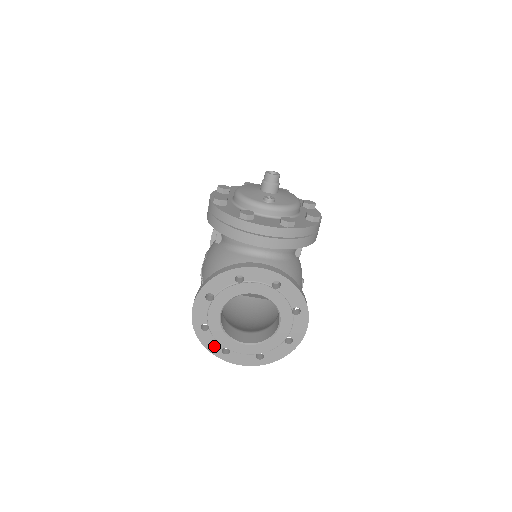
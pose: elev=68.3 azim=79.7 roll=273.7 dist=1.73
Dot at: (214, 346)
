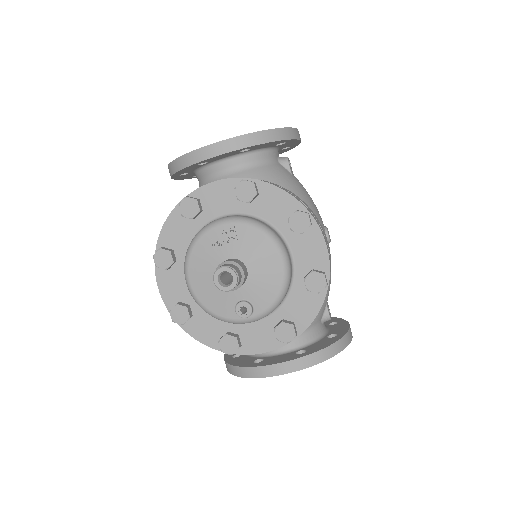
Dot at: occluded
